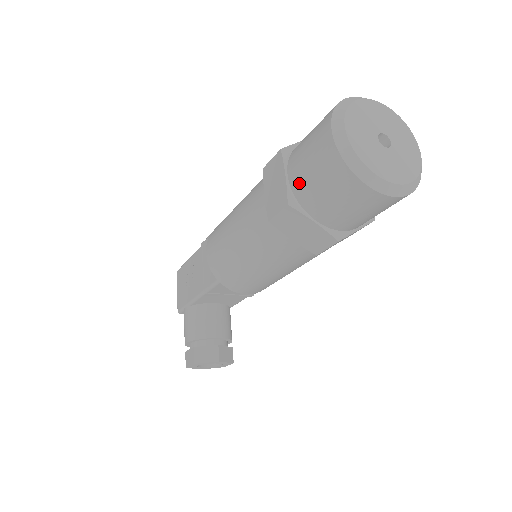
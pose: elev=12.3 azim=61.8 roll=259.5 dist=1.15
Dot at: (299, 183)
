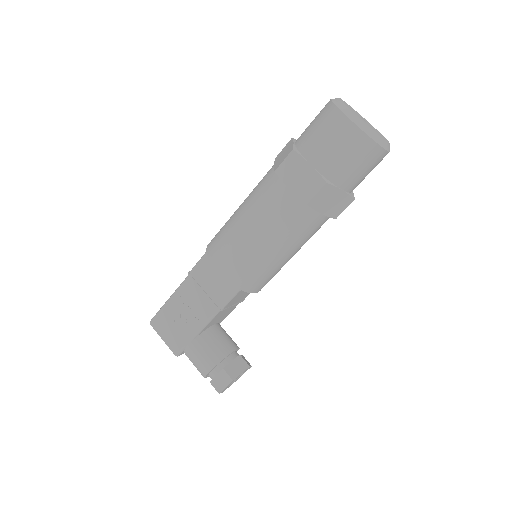
Dot at: (328, 165)
